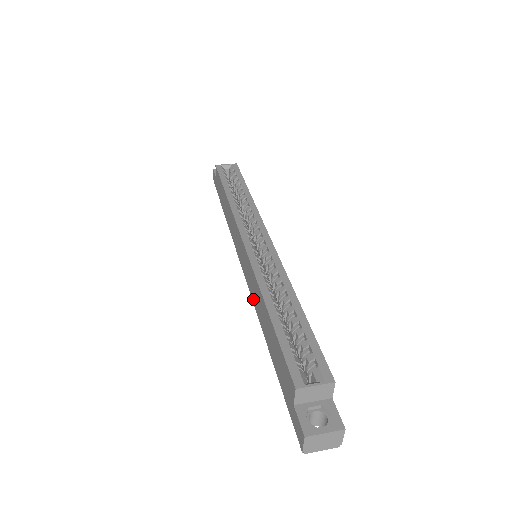
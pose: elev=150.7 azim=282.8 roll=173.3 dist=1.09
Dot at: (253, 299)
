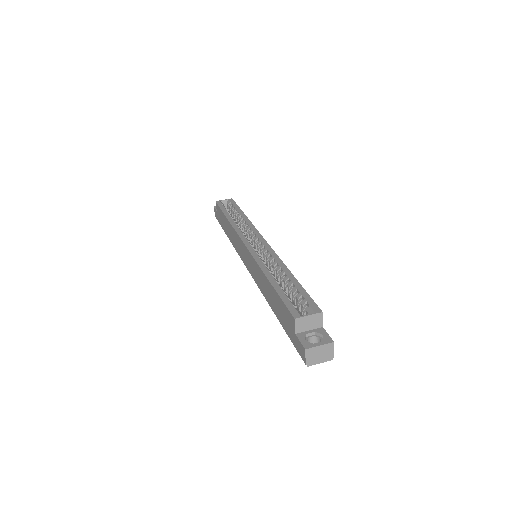
Dot at: (258, 284)
